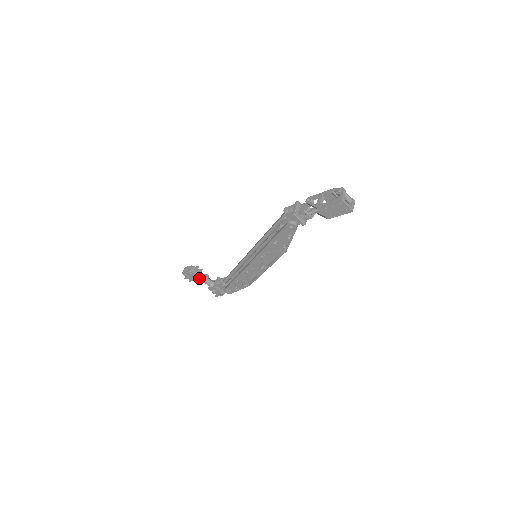
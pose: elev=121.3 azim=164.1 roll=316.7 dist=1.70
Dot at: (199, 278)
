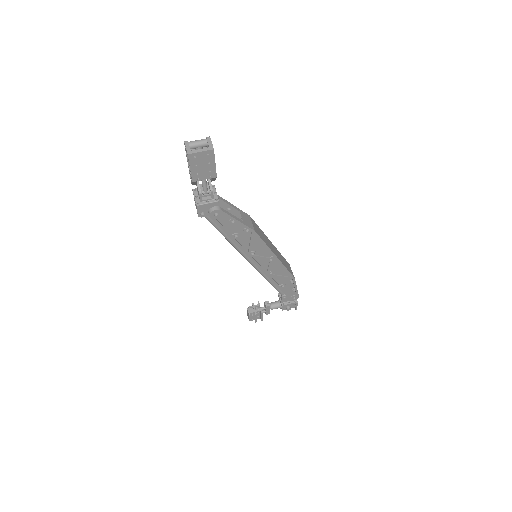
Dot at: (265, 310)
